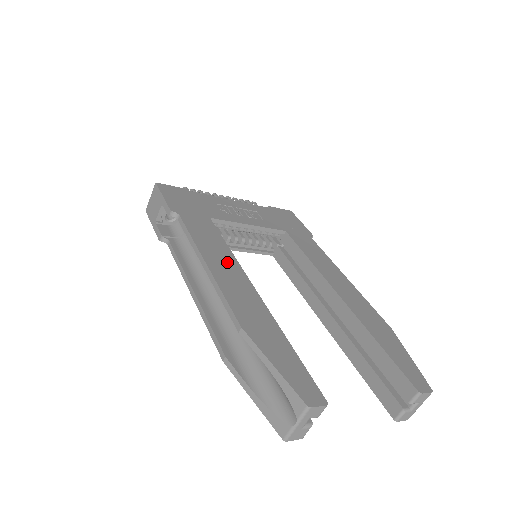
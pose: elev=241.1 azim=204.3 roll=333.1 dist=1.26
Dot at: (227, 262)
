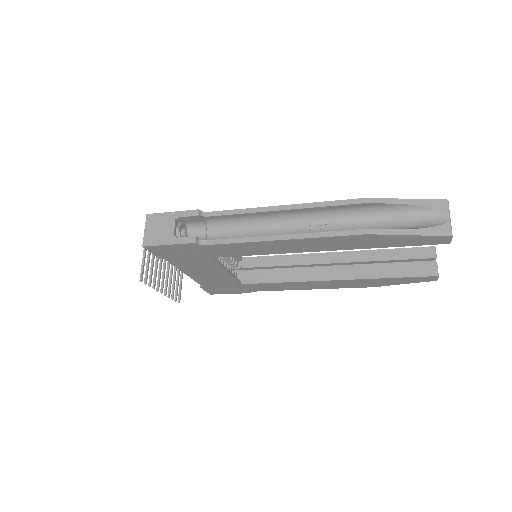
Dot at: occluded
